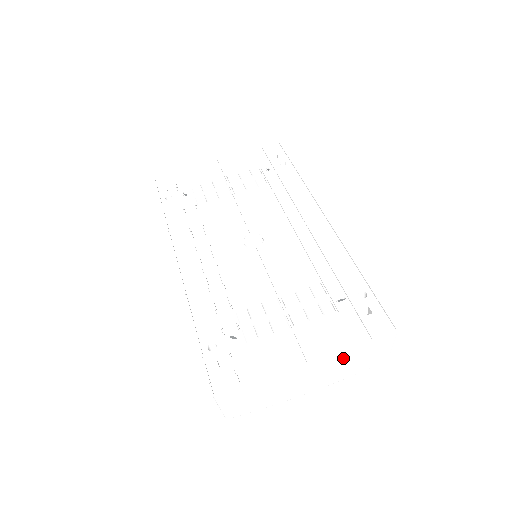
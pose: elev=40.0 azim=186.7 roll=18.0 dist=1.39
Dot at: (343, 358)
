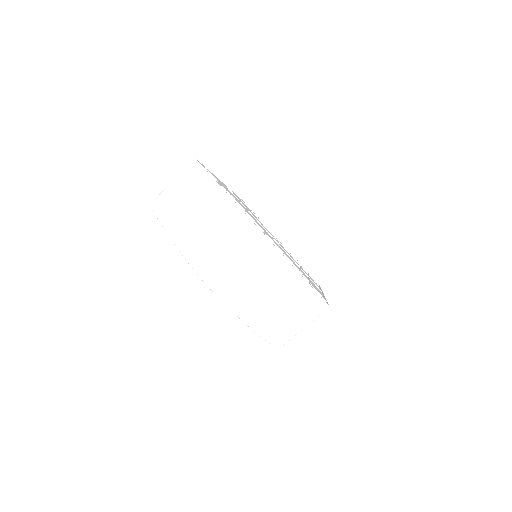
Dot at: (275, 271)
